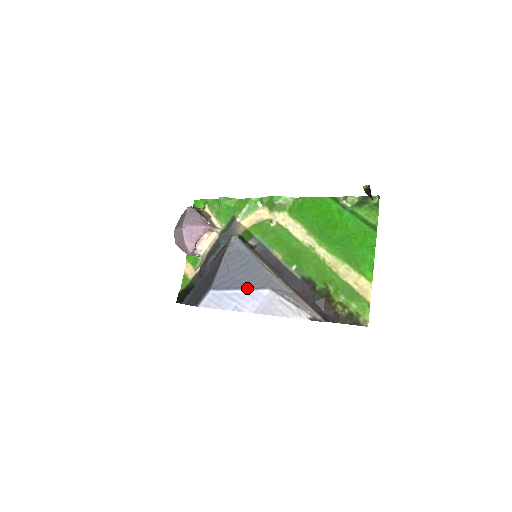
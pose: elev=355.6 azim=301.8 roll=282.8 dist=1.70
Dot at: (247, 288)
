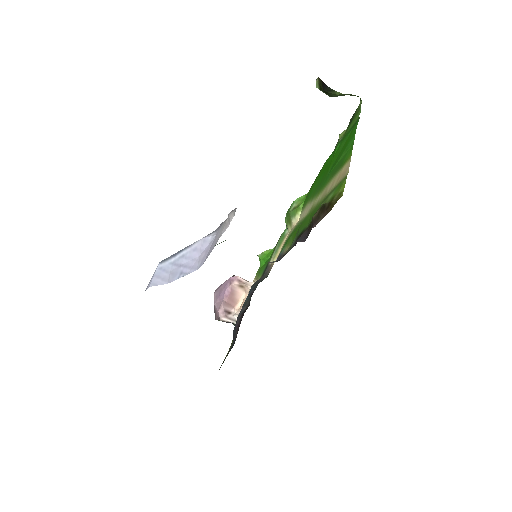
Dot at: (193, 243)
